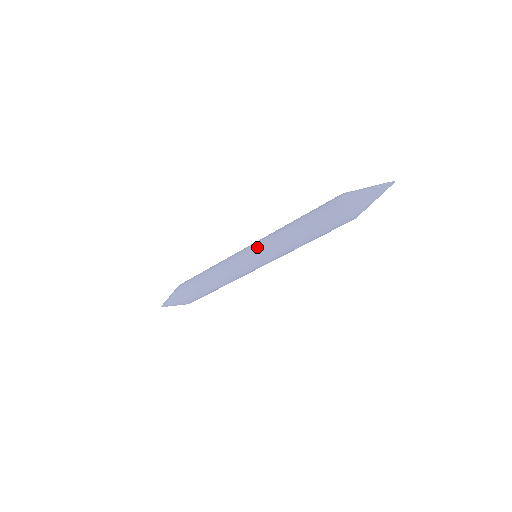
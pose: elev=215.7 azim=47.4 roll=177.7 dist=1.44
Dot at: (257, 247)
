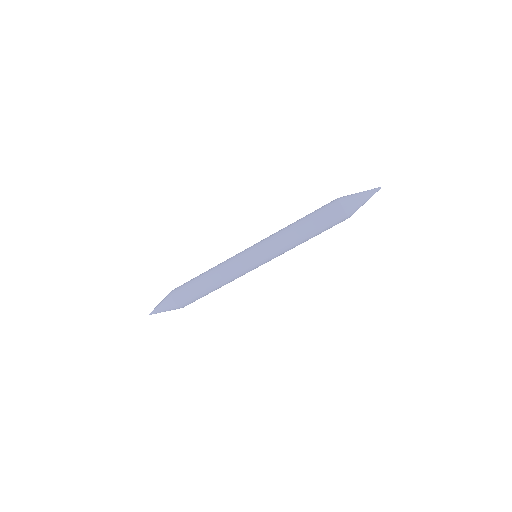
Dot at: (260, 241)
